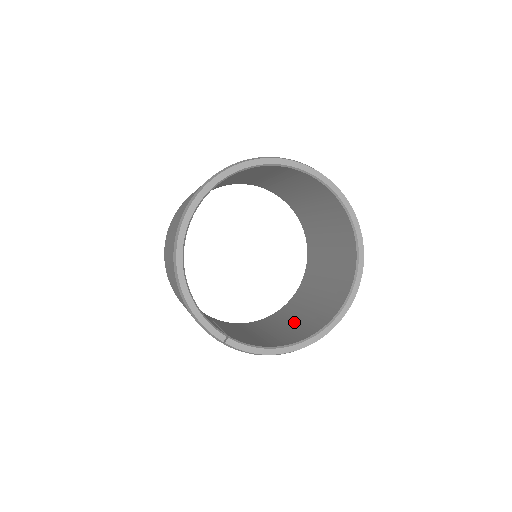
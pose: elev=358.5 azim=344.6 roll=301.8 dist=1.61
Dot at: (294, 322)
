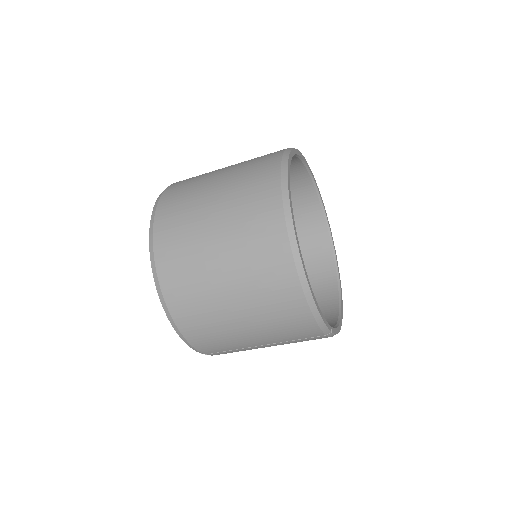
Dot at: occluded
